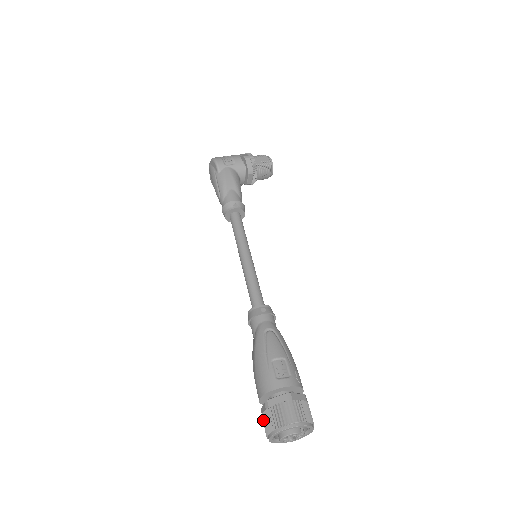
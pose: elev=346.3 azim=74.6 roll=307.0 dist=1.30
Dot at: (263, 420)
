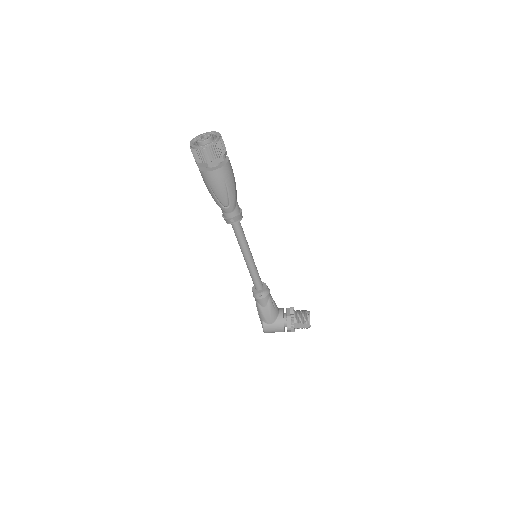
Dot at: occluded
